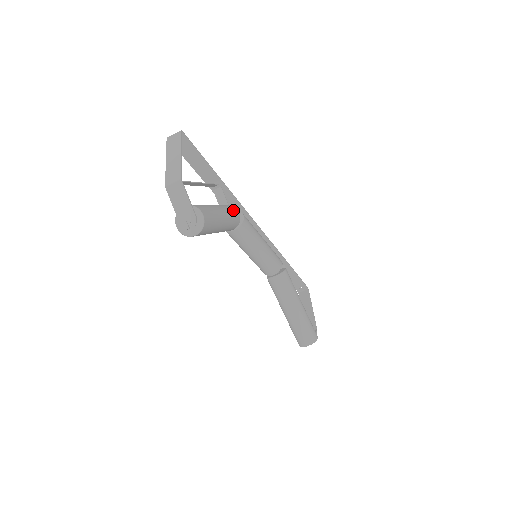
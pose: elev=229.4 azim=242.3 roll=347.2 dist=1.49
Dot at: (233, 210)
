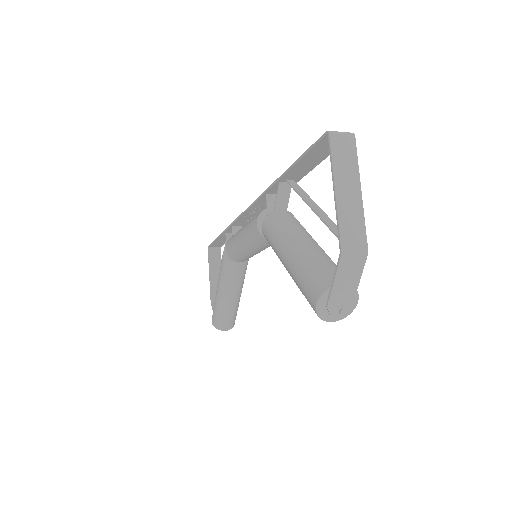
Dot at: occluded
